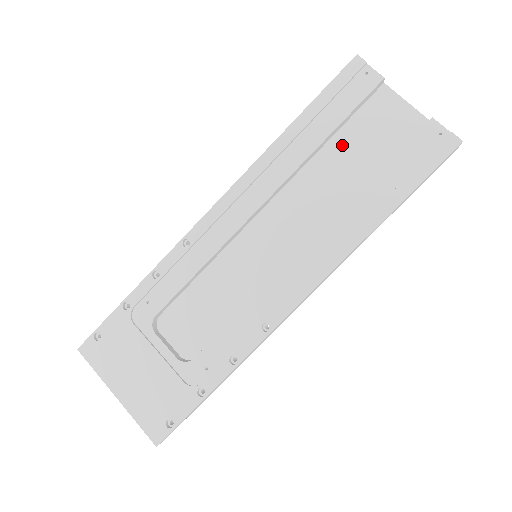
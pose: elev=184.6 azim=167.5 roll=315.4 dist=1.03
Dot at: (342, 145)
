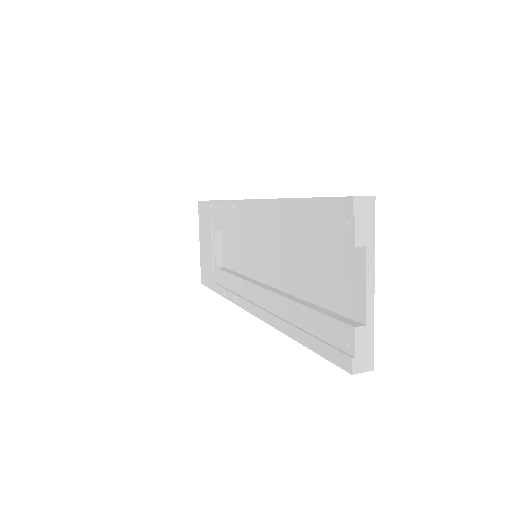
Dot at: (316, 254)
